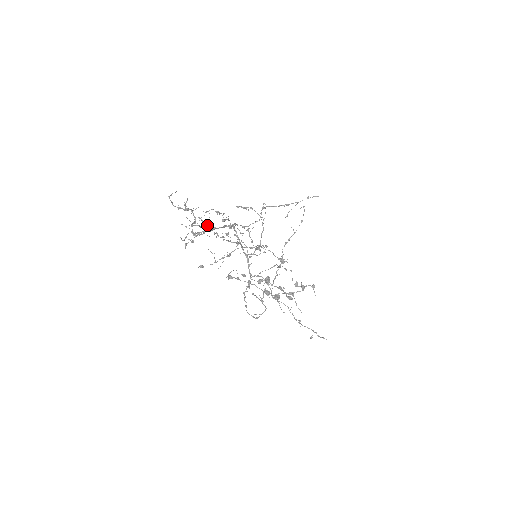
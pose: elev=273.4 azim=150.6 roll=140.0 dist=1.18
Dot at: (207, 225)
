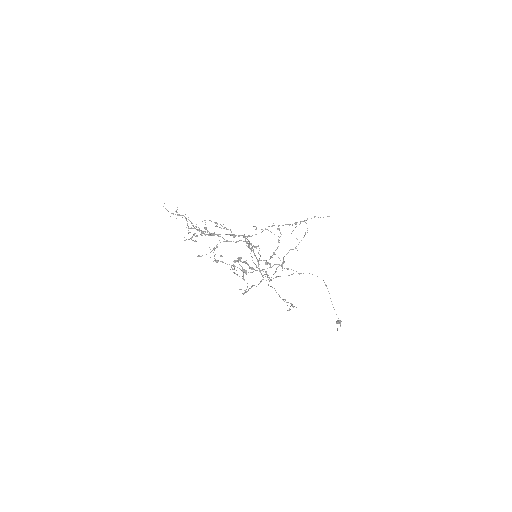
Dot at: occluded
